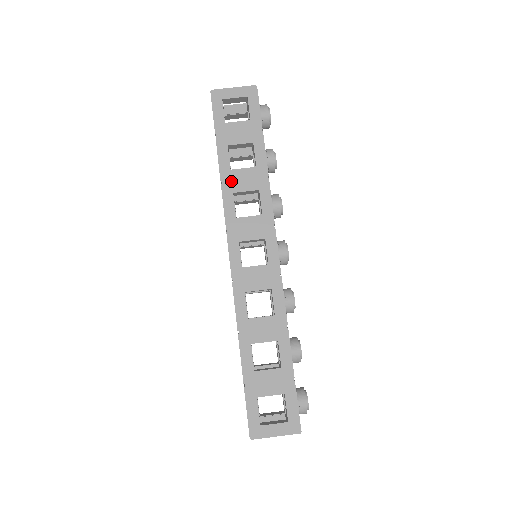
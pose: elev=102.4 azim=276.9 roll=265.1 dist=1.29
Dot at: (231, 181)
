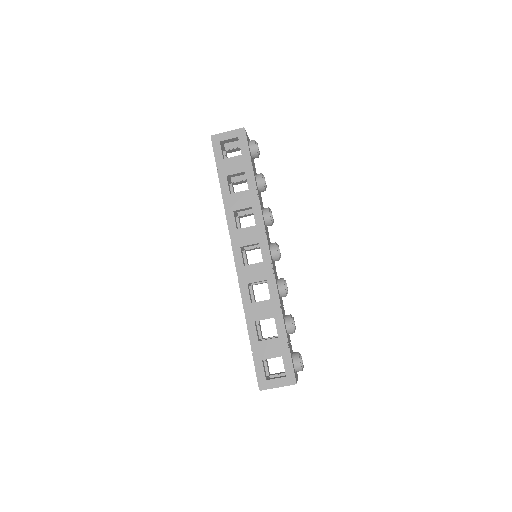
Dot at: (231, 202)
